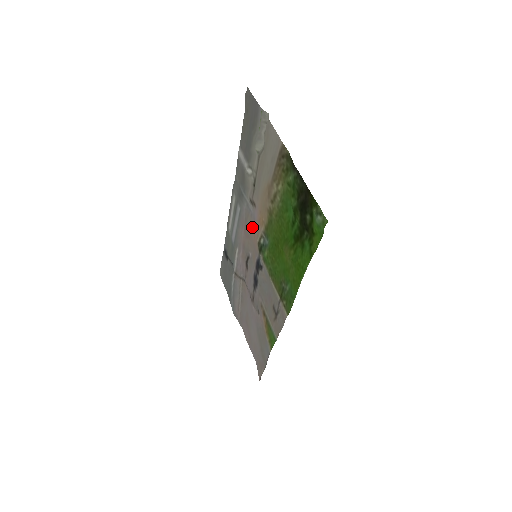
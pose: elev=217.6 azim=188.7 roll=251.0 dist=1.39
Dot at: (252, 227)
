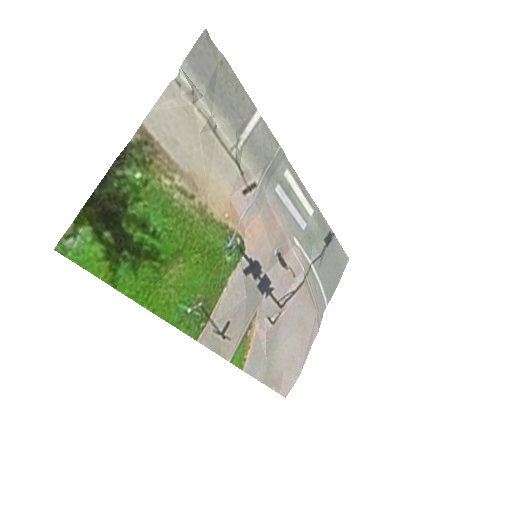
Dot at: (254, 219)
